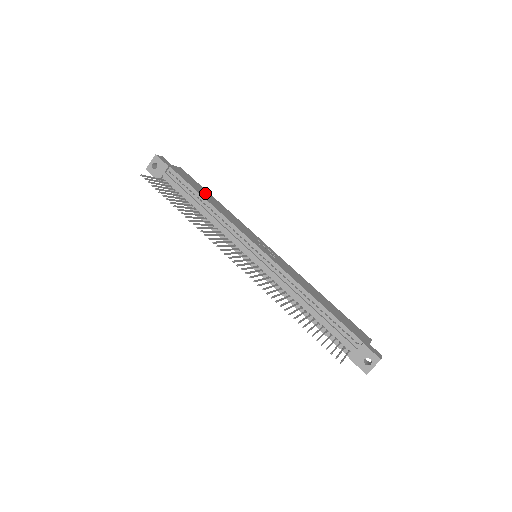
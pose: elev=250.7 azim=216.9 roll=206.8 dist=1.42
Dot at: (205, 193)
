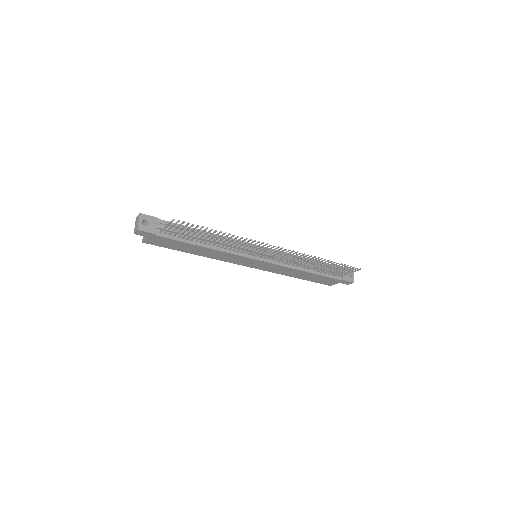
Dot at: occluded
